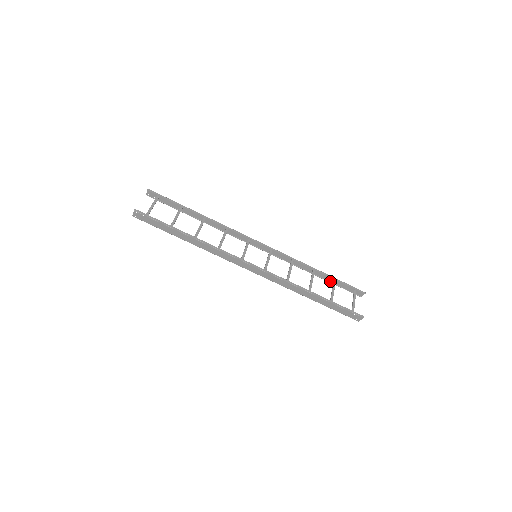
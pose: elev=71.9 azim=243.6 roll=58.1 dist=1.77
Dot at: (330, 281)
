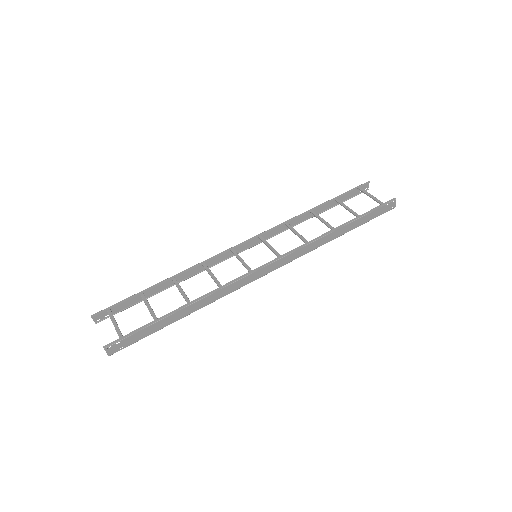
Dot at: (332, 206)
